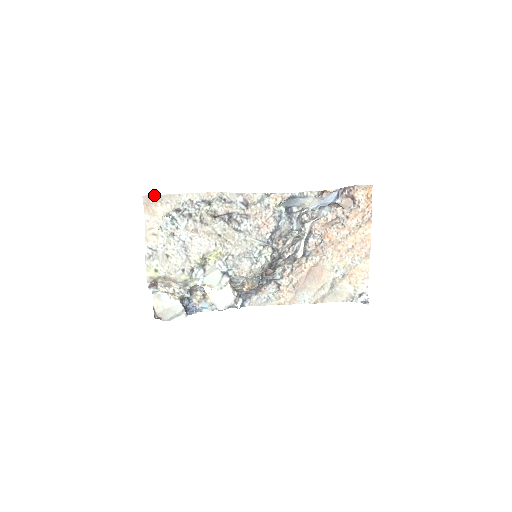
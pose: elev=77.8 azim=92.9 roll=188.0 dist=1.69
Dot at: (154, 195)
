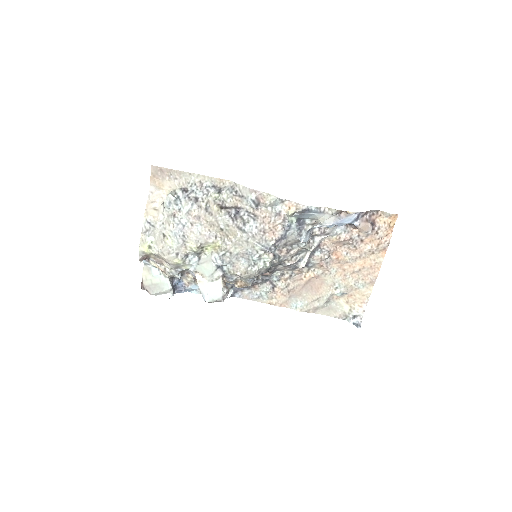
Dot at: (163, 167)
